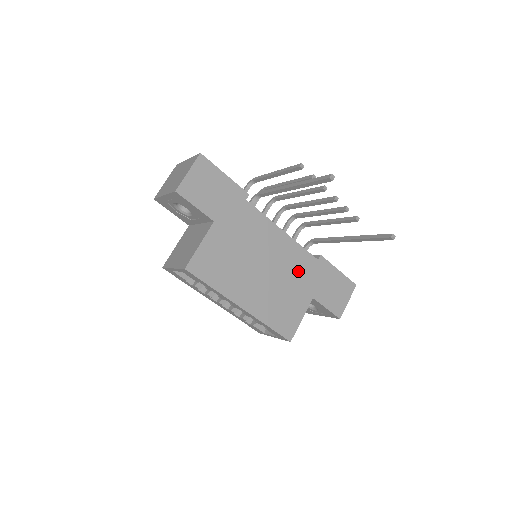
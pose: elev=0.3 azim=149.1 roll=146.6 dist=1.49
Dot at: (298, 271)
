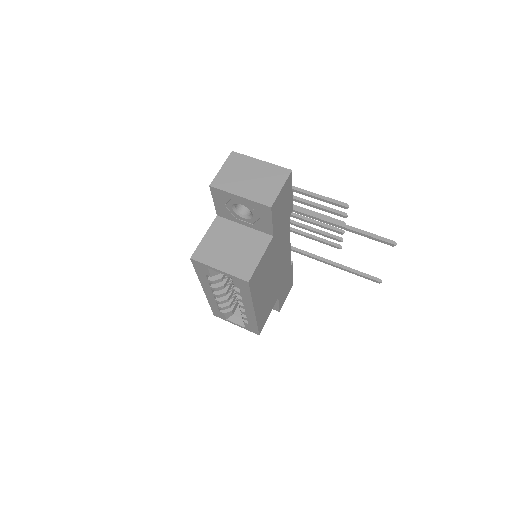
Dot at: (282, 276)
